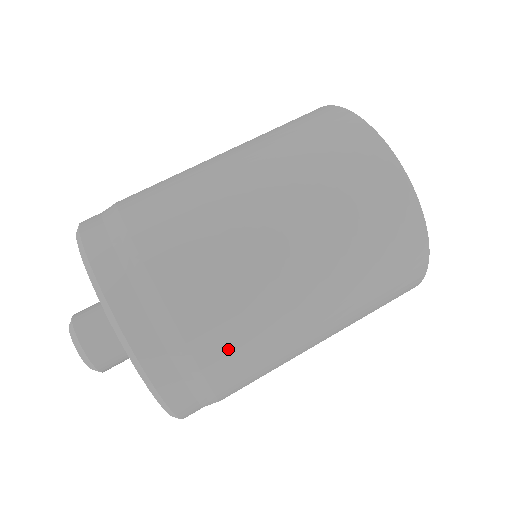
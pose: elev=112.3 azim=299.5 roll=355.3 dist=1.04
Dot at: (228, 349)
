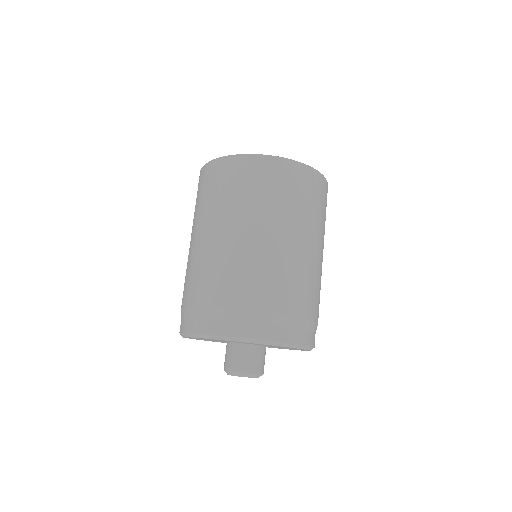
Dot at: (266, 293)
